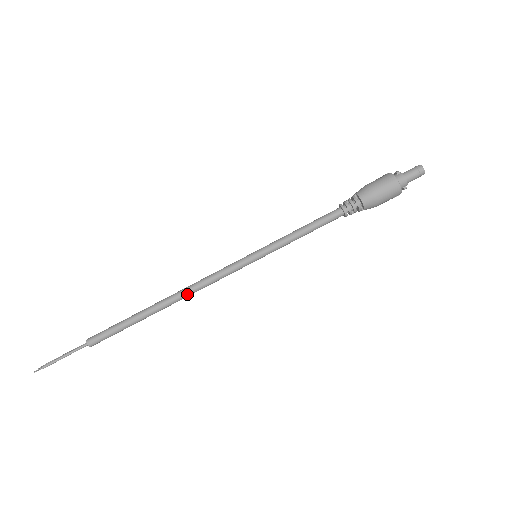
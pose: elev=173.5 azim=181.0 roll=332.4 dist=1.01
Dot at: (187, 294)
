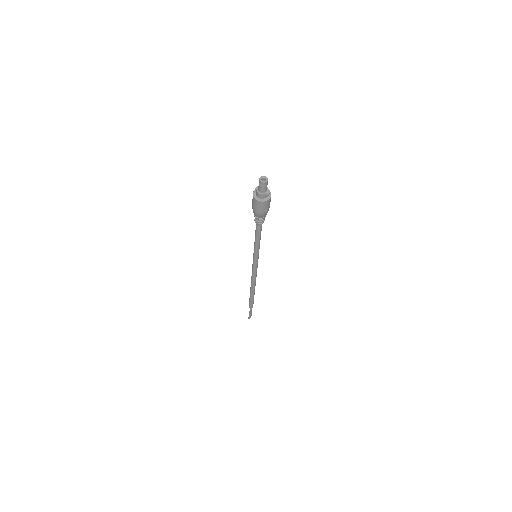
Dot at: (253, 281)
